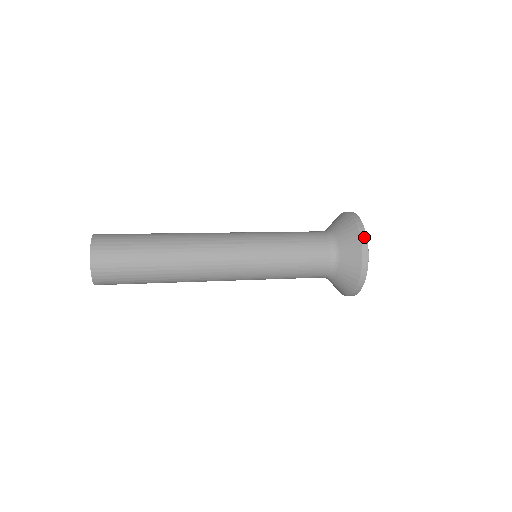
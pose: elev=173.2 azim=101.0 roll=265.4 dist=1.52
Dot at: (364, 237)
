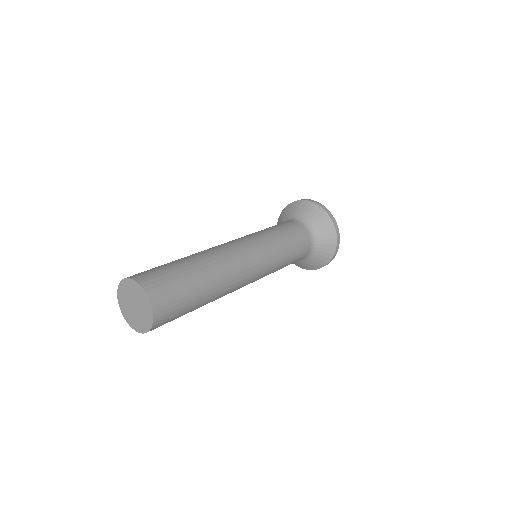
Dot at: (333, 219)
